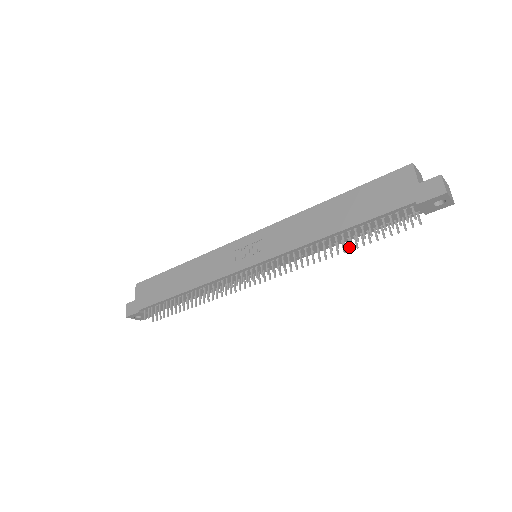
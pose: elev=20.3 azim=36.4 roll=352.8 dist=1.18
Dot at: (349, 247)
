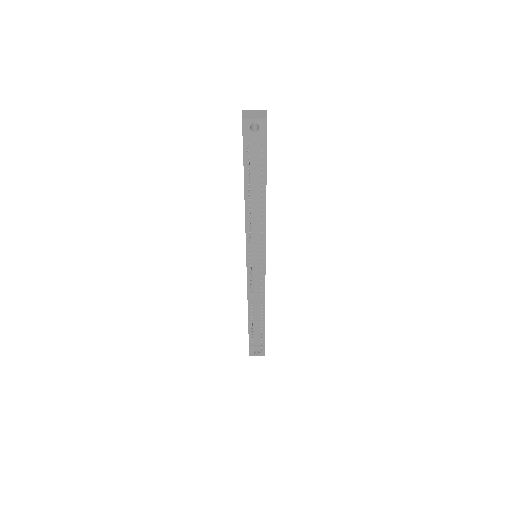
Dot at: occluded
